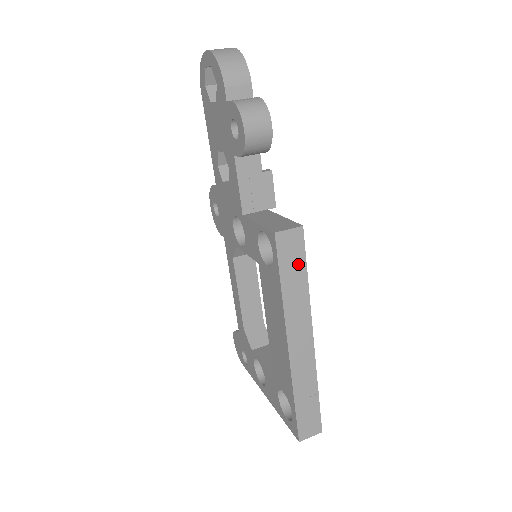
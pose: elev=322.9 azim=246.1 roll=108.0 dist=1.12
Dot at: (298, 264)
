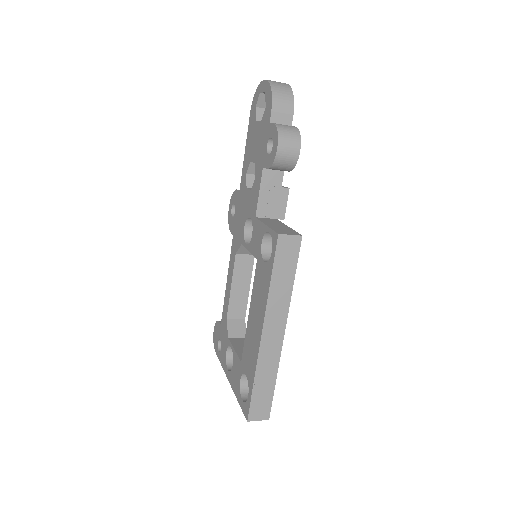
Dot at: (290, 266)
